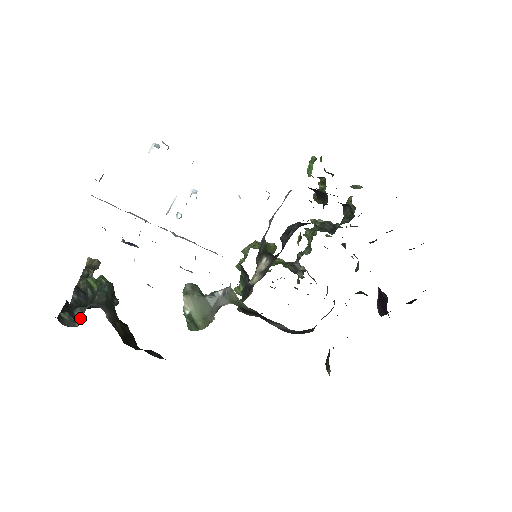
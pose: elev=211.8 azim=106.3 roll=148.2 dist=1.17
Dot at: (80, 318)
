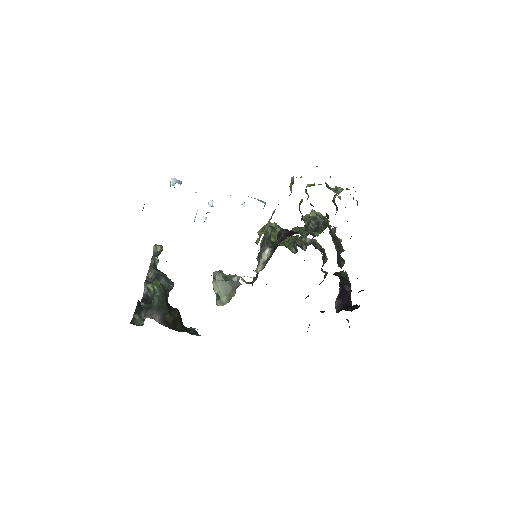
Dot at: (144, 319)
